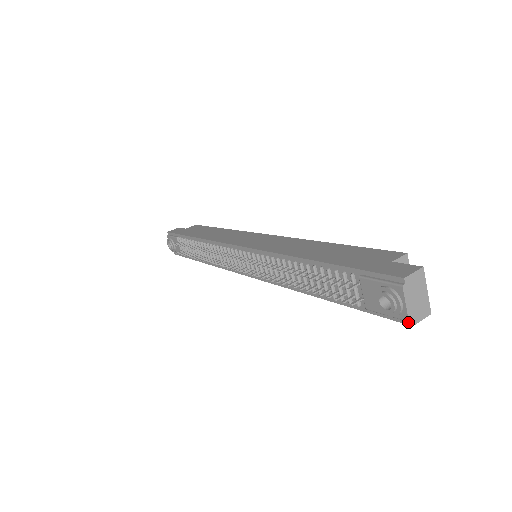
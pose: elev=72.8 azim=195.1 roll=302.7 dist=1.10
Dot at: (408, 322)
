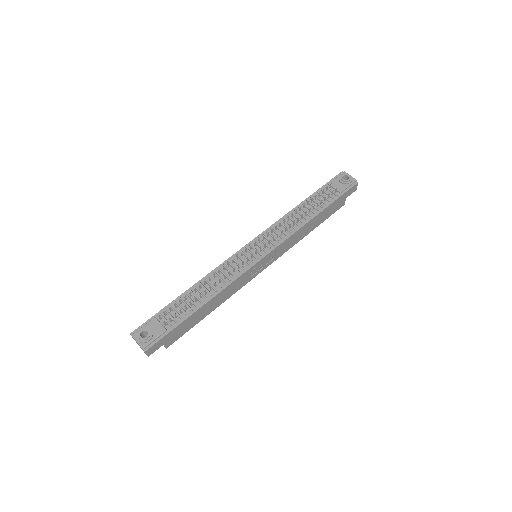
Dot at: (356, 182)
